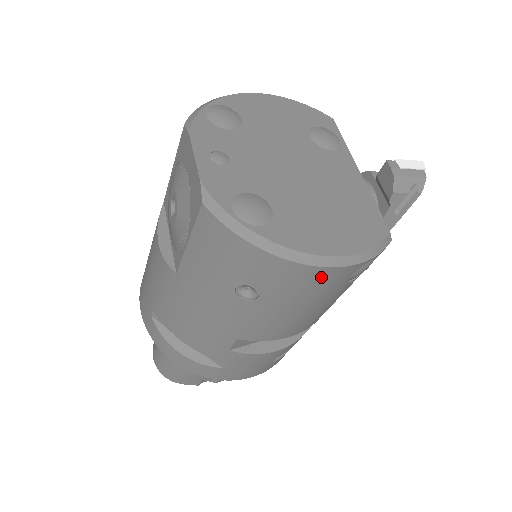
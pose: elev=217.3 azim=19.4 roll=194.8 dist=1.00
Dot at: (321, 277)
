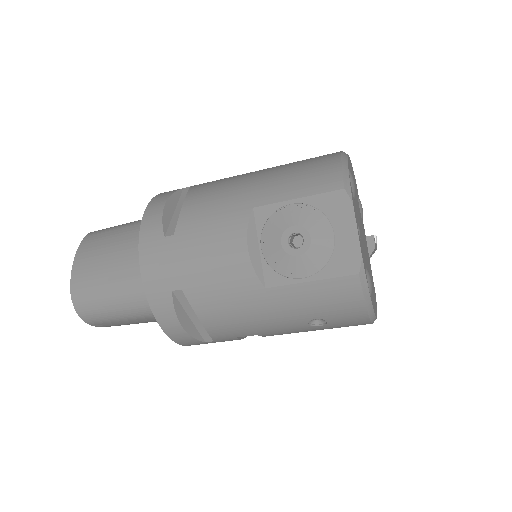
Dot at: occluded
